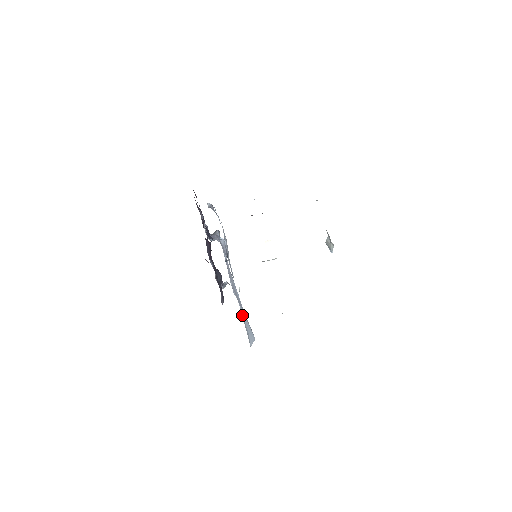
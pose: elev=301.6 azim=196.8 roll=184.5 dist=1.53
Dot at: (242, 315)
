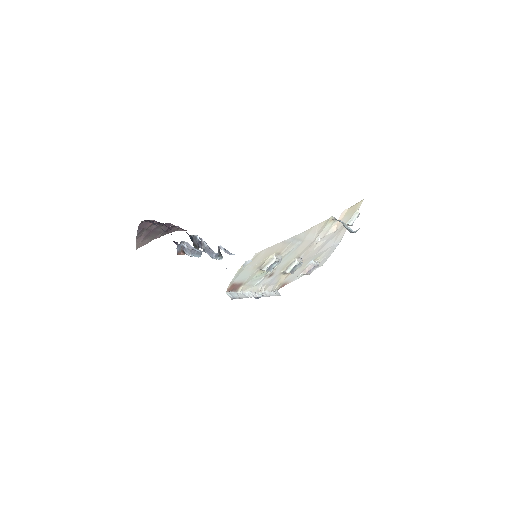
Dot at: occluded
